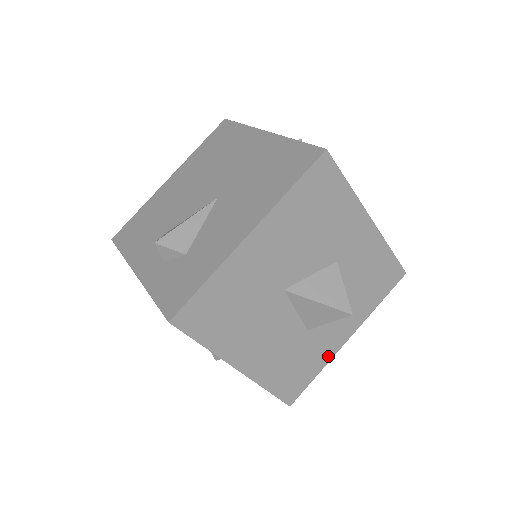
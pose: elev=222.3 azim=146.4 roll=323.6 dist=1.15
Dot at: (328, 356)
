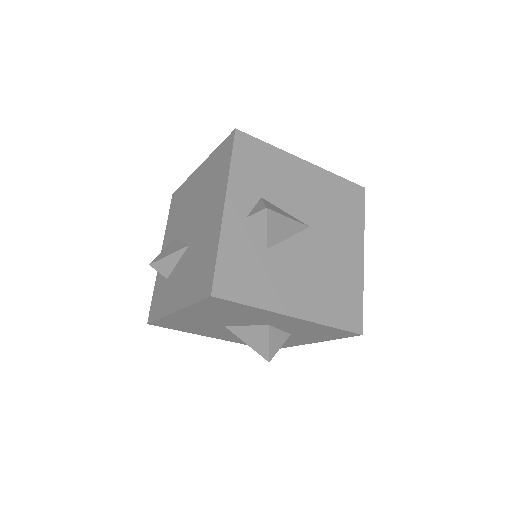
Dot at: (293, 344)
